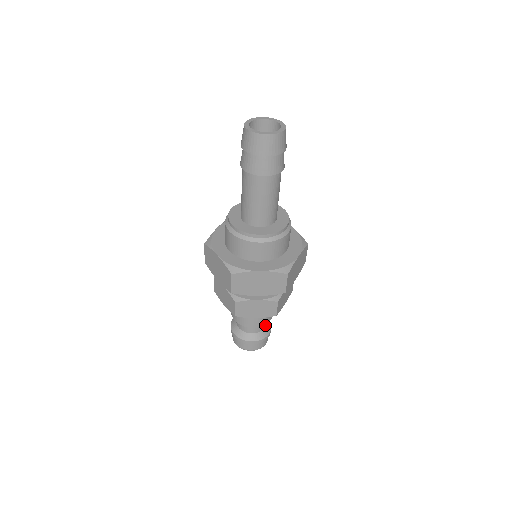
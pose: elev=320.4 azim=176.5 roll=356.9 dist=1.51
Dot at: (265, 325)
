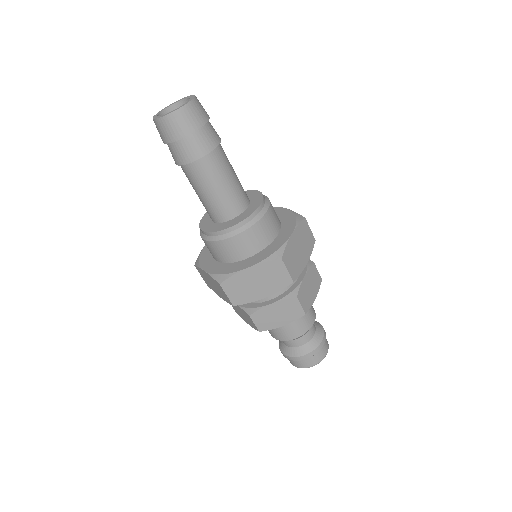
Dot at: occluded
